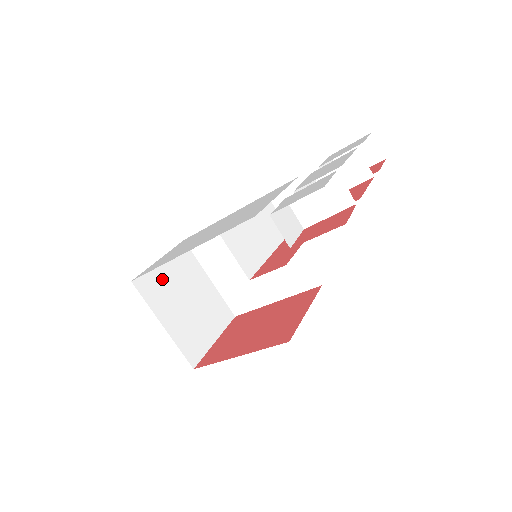
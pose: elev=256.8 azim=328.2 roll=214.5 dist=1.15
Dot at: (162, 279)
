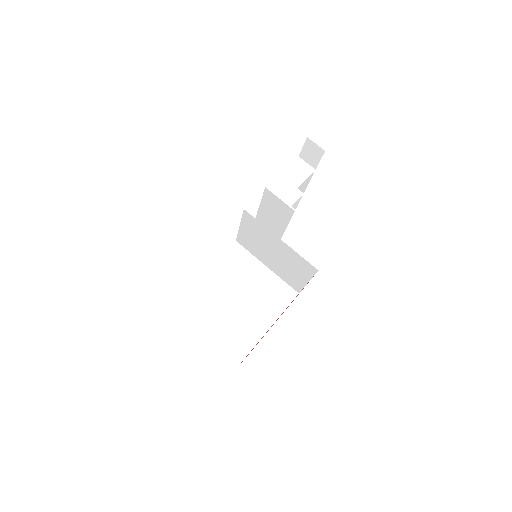
Dot at: occluded
